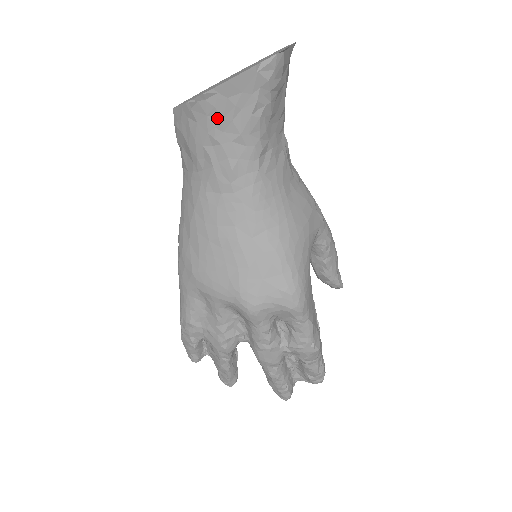
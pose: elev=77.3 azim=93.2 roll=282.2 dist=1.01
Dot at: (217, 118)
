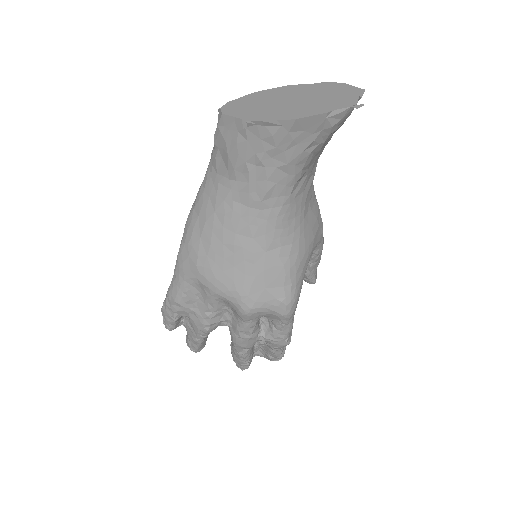
Dot at: (270, 145)
